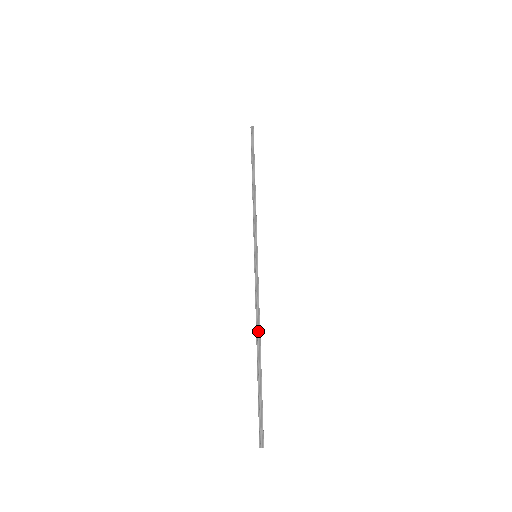
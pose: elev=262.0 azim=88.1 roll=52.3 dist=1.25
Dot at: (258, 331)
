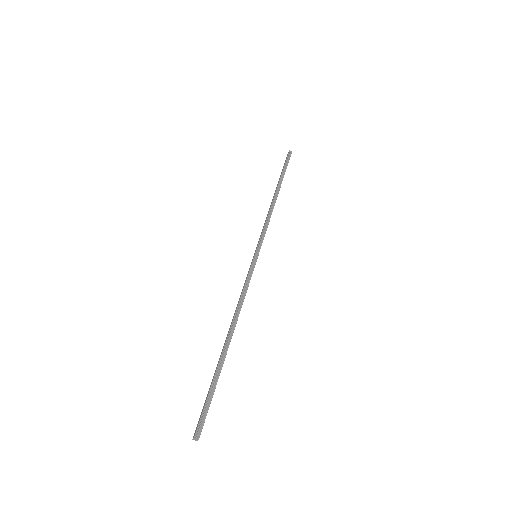
Dot at: (234, 323)
